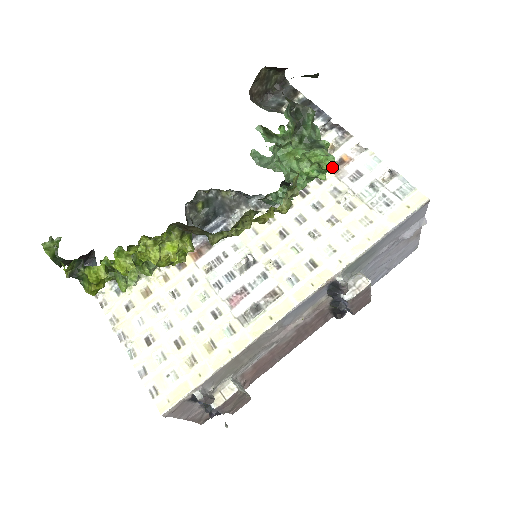
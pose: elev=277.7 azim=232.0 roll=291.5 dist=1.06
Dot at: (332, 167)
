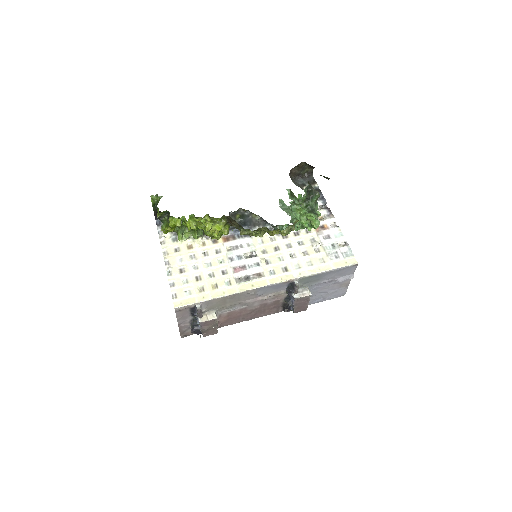
Dot at: (317, 226)
